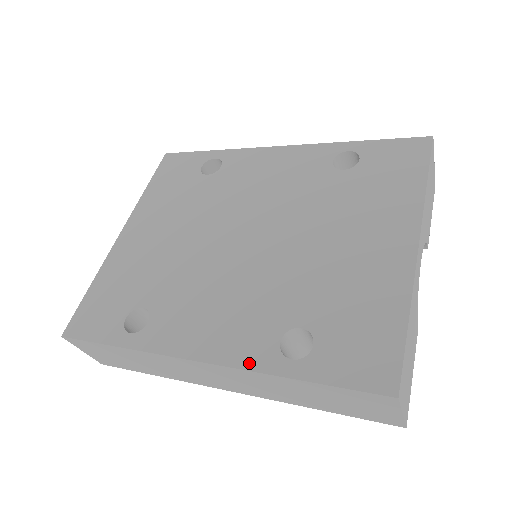
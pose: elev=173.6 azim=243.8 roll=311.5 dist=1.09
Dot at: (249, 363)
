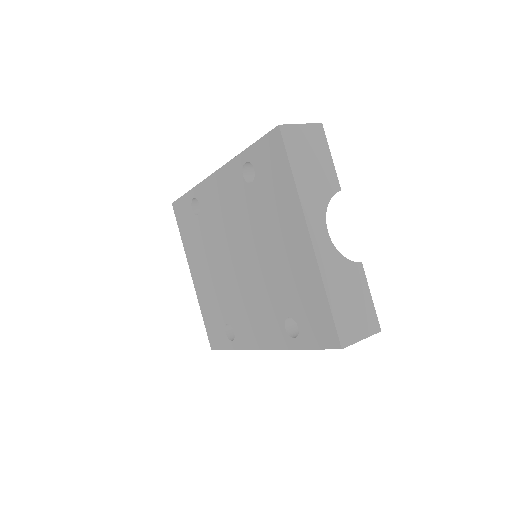
Dot at: (280, 345)
